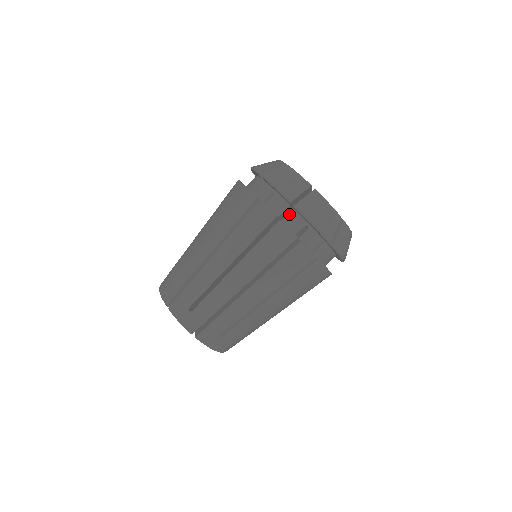
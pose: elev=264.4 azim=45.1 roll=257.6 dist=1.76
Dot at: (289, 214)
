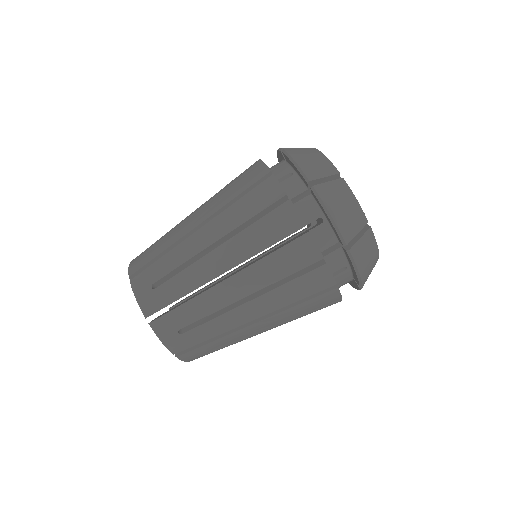
Dot at: (303, 199)
